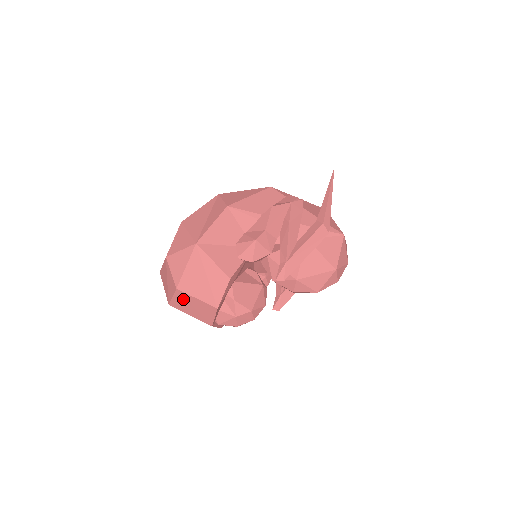
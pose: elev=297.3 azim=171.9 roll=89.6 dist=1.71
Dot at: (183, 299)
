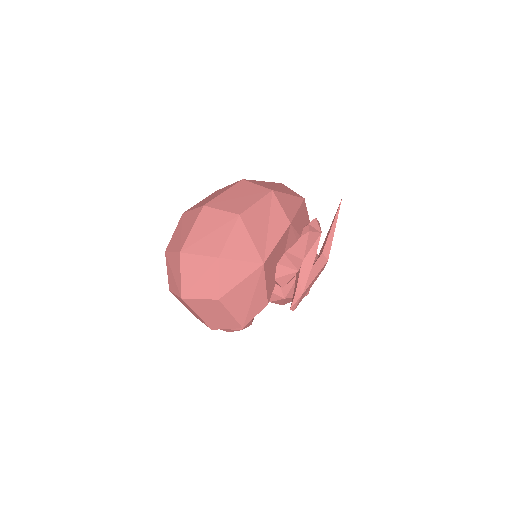
Dot at: (212, 306)
